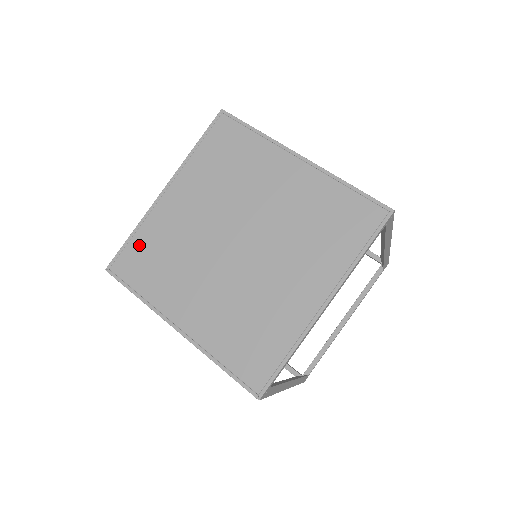
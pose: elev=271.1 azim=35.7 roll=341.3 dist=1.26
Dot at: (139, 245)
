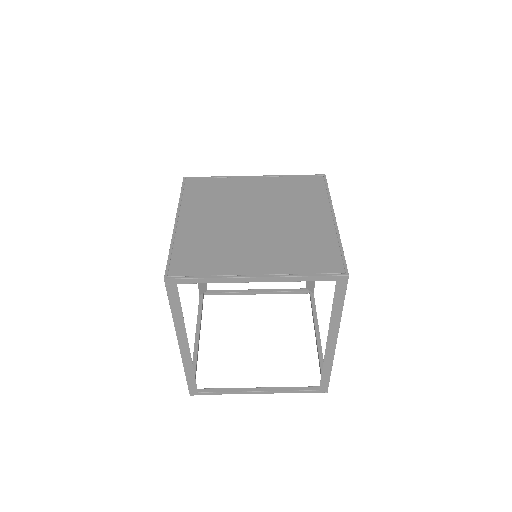
Dot at: (212, 182)
